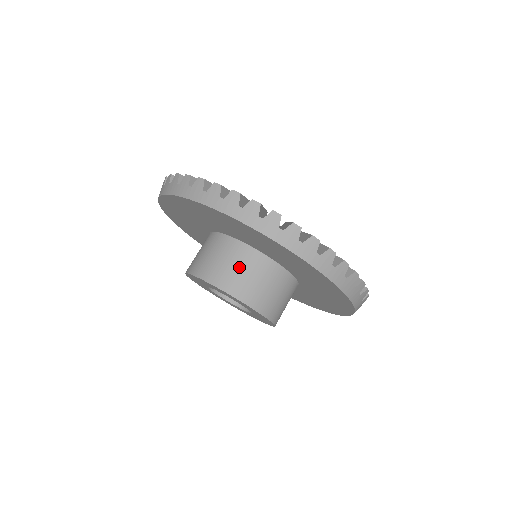
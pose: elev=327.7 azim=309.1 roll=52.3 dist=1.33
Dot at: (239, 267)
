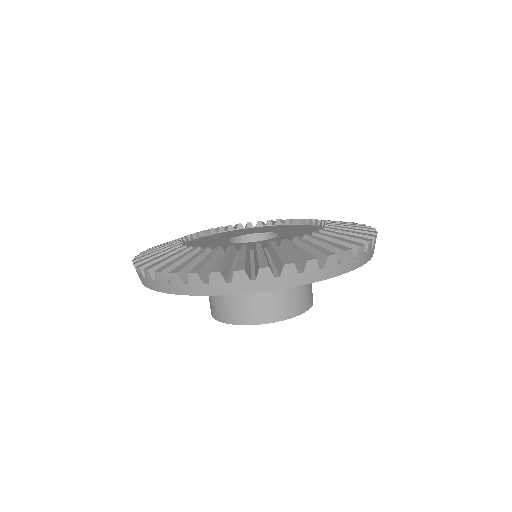
Dot at: (290, 291)
